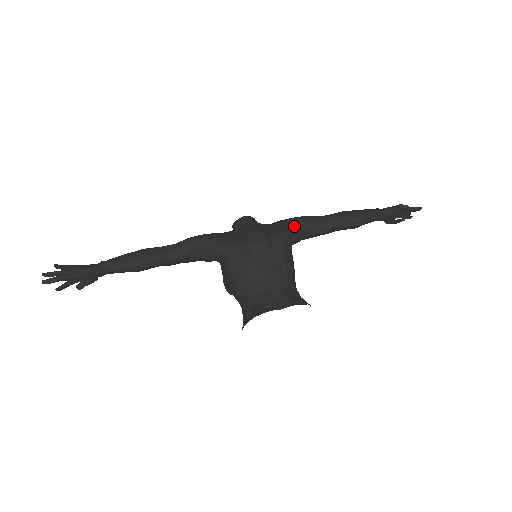
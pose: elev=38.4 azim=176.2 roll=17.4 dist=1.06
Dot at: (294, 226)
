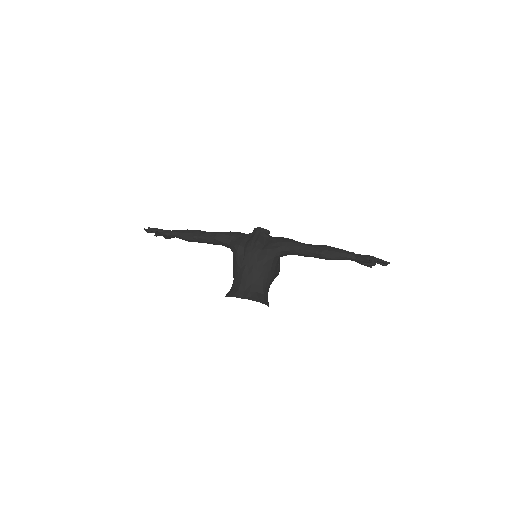
Dot at: (283, 247)
